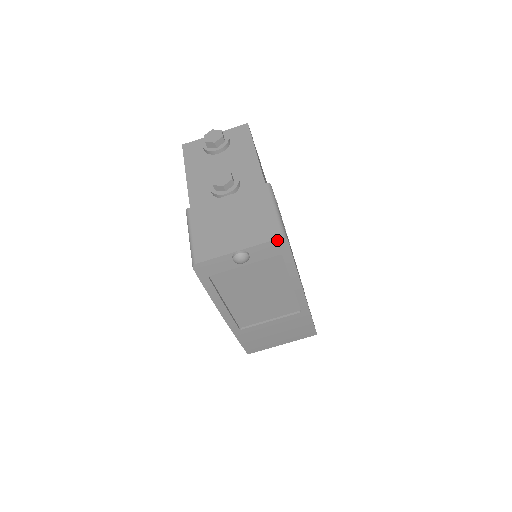
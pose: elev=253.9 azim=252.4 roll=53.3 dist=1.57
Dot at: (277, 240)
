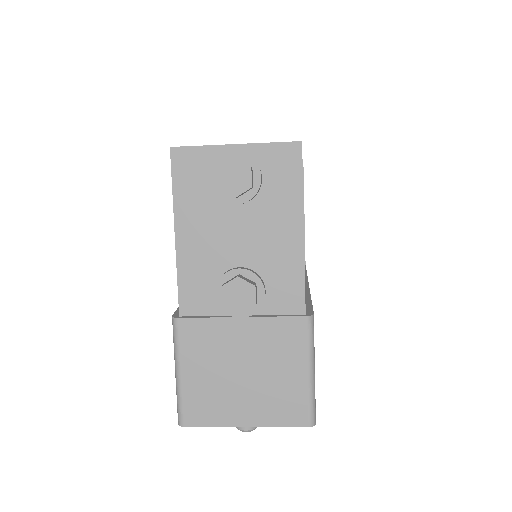
Dot at: (302, 426)
